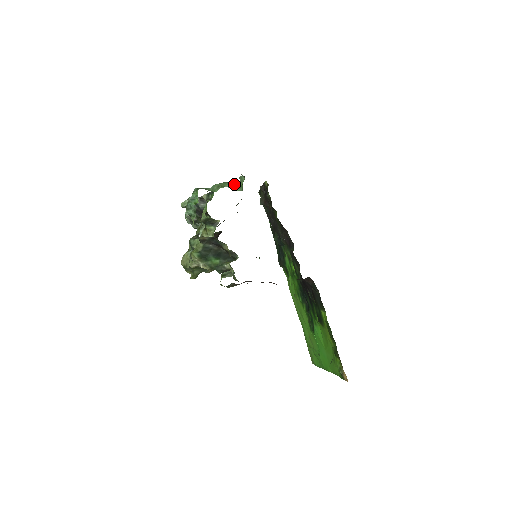
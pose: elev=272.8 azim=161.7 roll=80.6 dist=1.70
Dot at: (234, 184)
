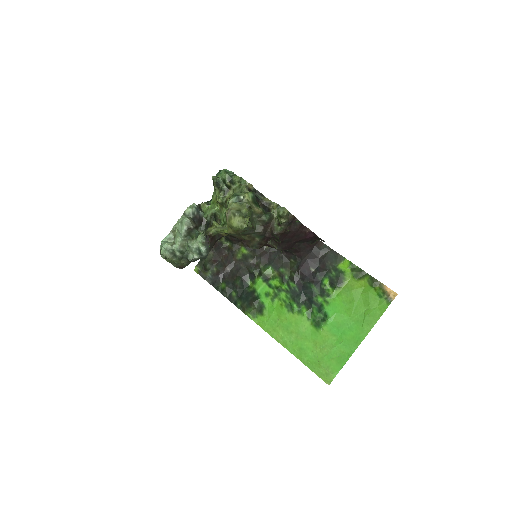
Dot at: occluded
